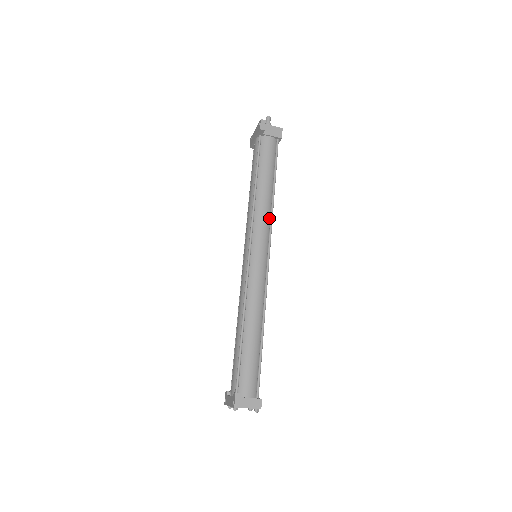
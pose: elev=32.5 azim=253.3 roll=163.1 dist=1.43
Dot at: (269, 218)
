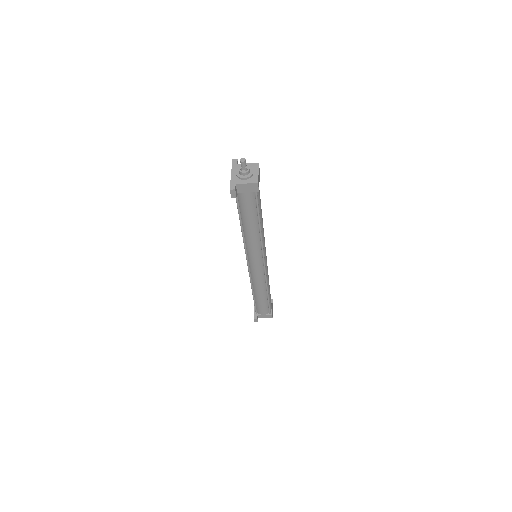
Dot at: (260, 244)
